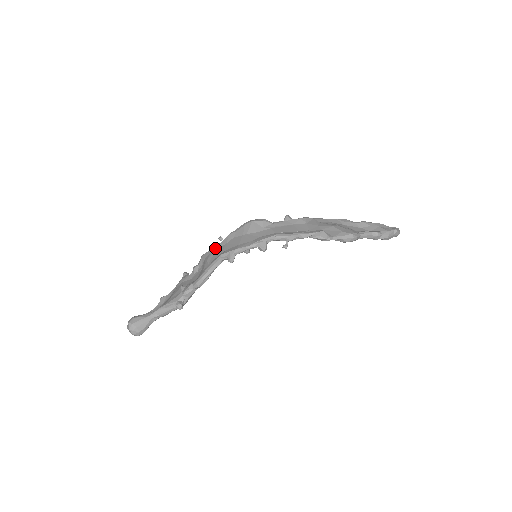
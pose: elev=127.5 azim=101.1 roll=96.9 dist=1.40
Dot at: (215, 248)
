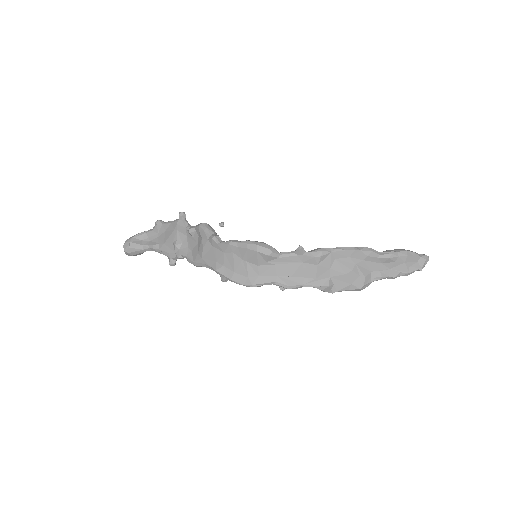
Dot at: (212, 243)
